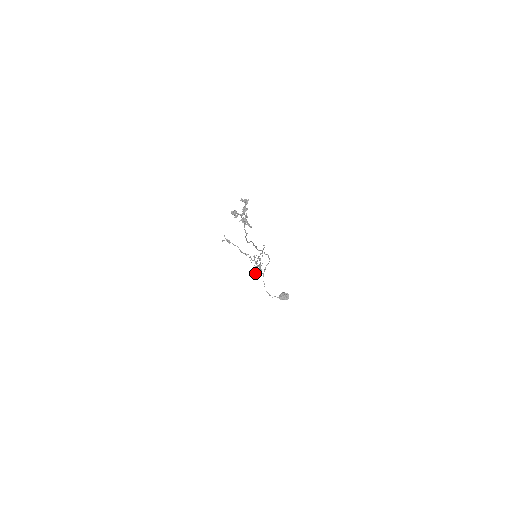
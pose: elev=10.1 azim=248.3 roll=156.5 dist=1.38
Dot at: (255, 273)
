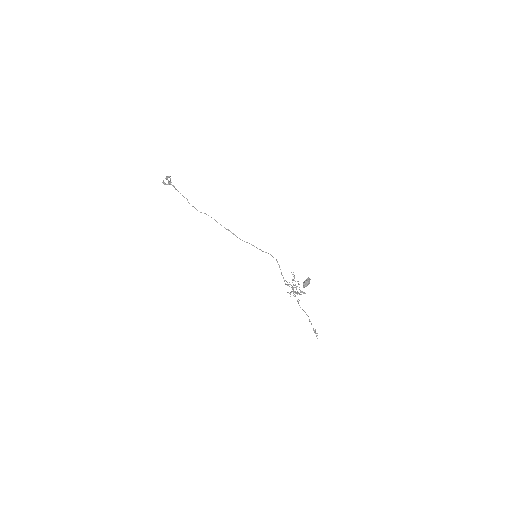
Dot at: (290, 293)
